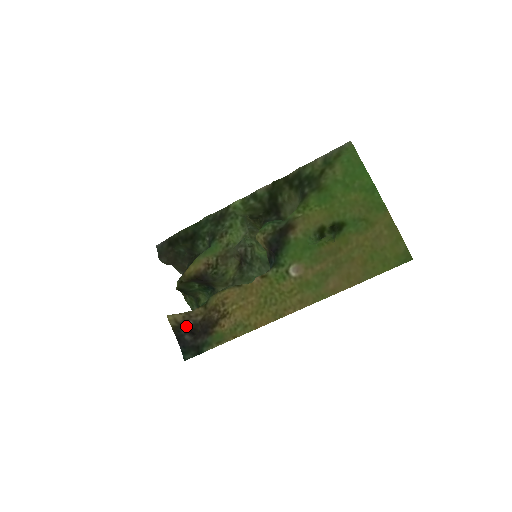
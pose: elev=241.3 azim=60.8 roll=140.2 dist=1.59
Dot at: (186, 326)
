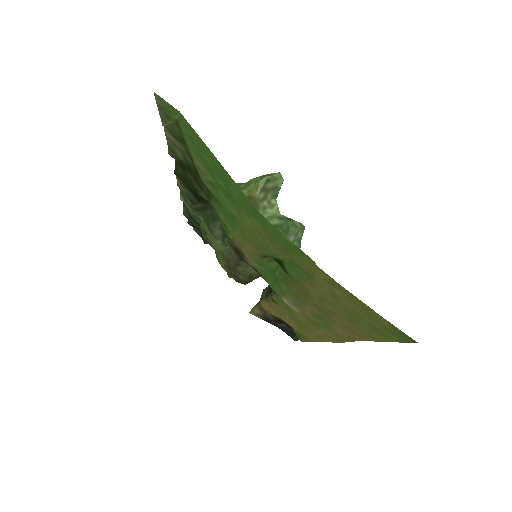
Dot at: (270, 319)
